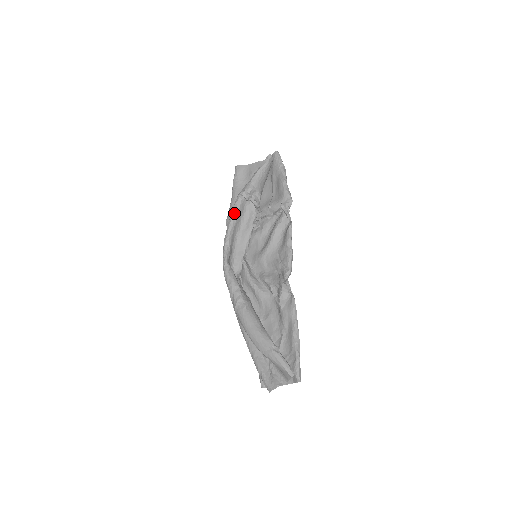
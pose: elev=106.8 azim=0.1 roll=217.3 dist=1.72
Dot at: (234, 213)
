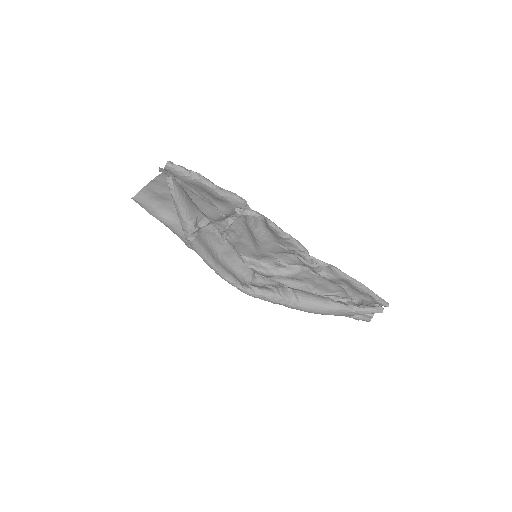
Dot at: (202, 254)
